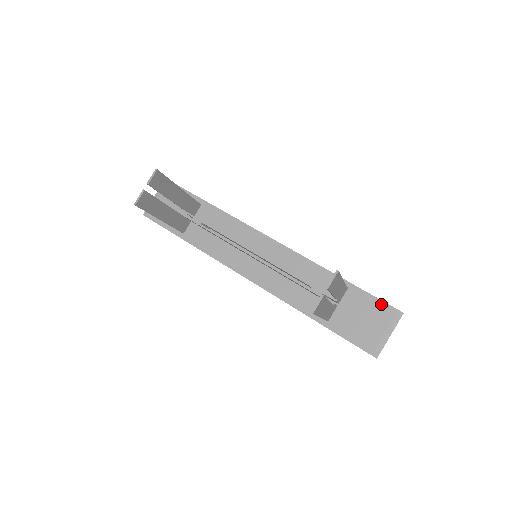
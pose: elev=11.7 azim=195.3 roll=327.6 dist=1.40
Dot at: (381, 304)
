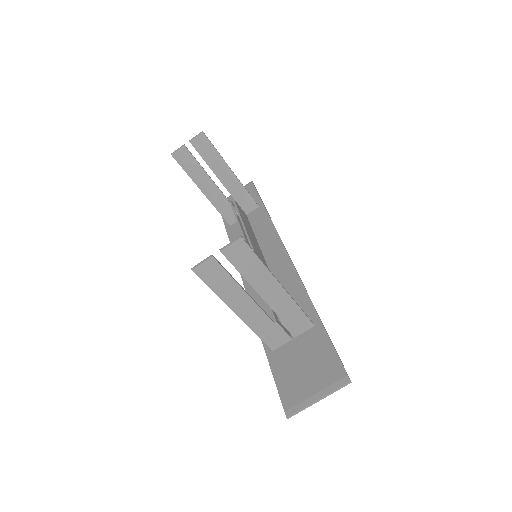
Dot at: (334, 358)
